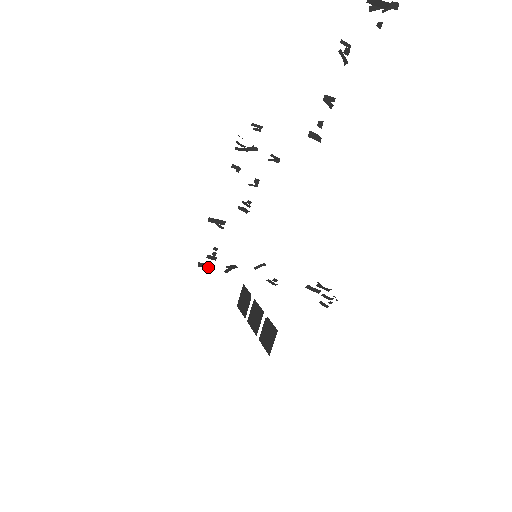
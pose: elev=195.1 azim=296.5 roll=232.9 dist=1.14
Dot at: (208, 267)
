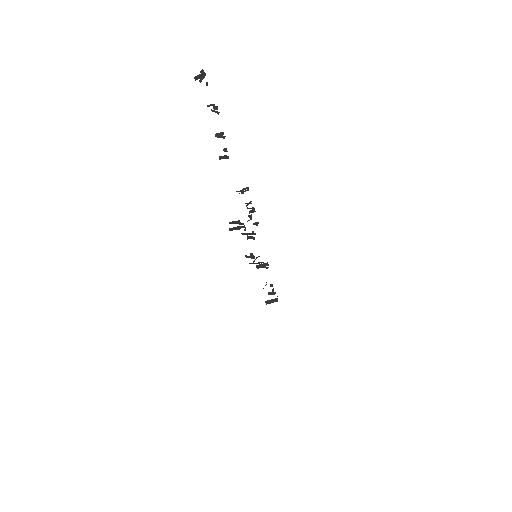
Dot at: (273, 302)
